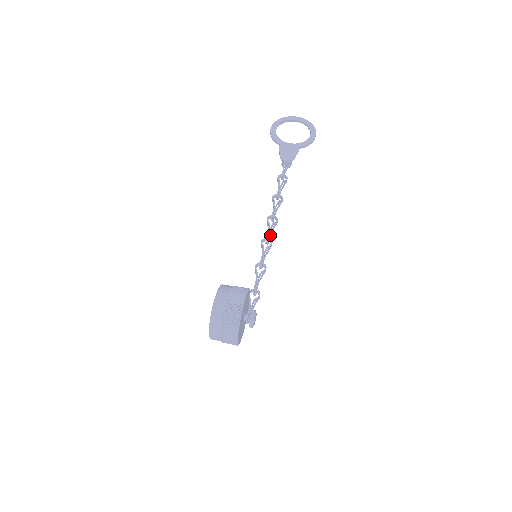
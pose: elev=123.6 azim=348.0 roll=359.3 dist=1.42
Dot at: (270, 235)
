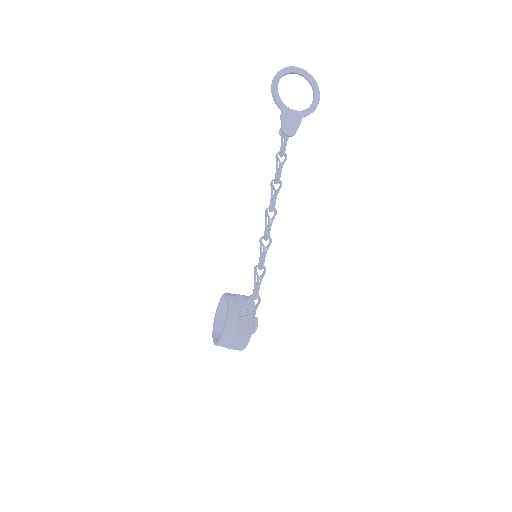
Dot at: (267, 227)
